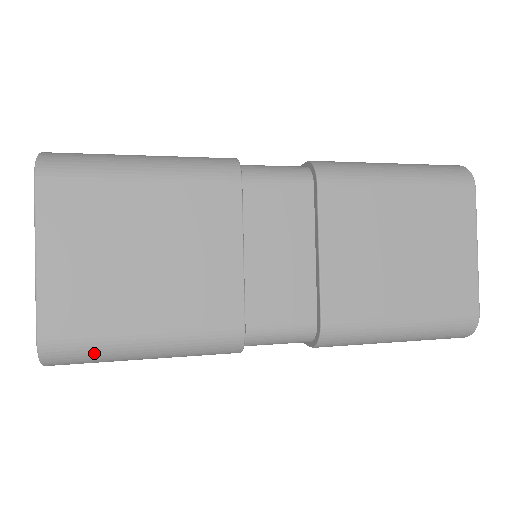
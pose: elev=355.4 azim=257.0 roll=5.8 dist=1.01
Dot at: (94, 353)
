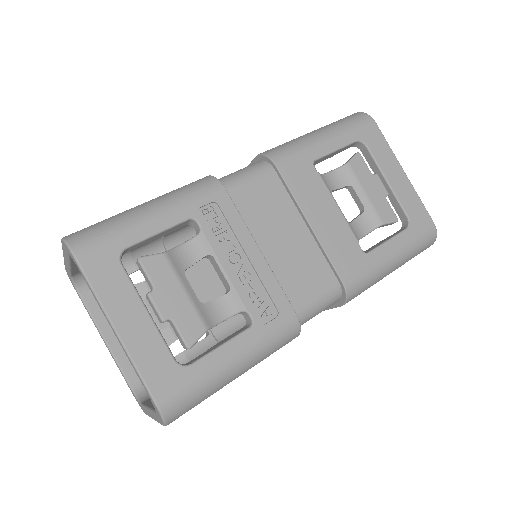
Dot at: occluded
